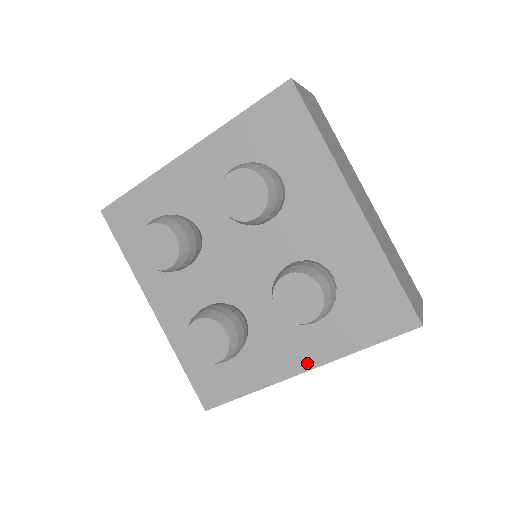
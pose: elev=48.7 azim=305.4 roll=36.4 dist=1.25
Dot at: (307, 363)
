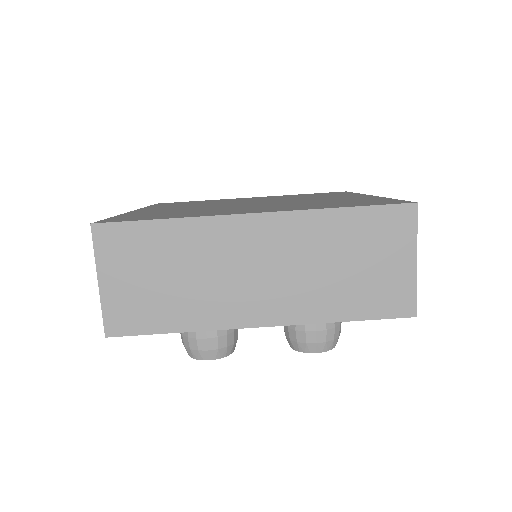
Dot at: occluded
